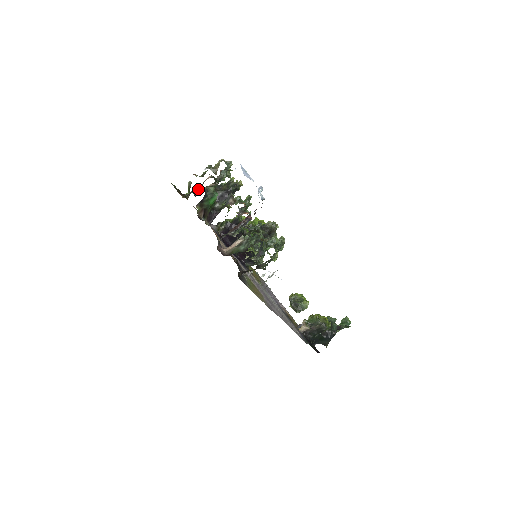
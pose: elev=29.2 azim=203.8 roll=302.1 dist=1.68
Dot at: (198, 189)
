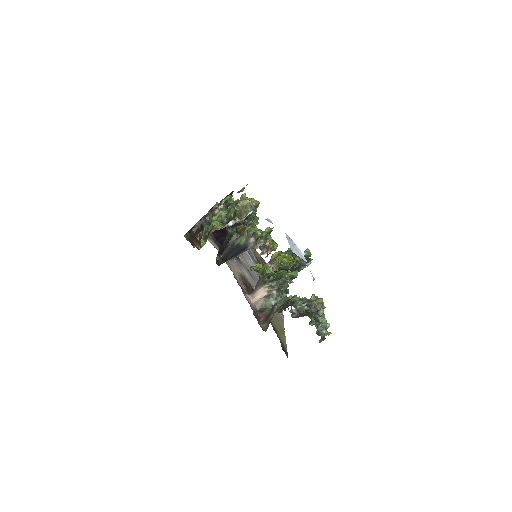
Dot at: (207, 220)
